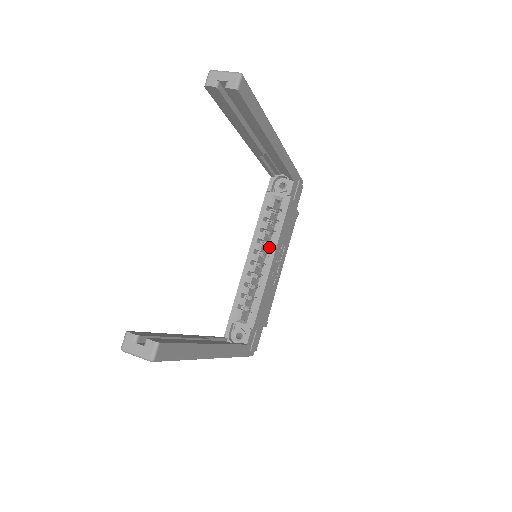
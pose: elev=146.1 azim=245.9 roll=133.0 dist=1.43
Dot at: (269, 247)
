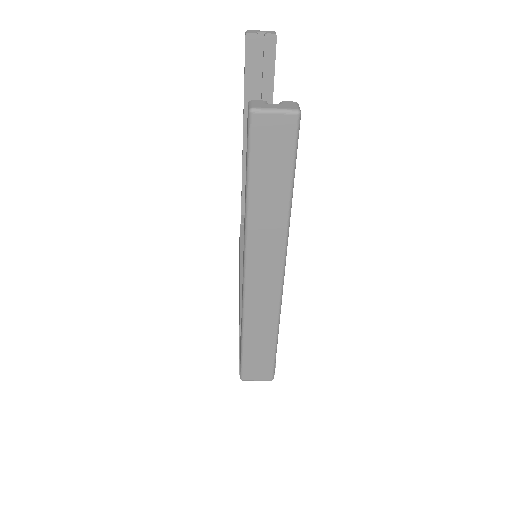
Dot at: occluded
